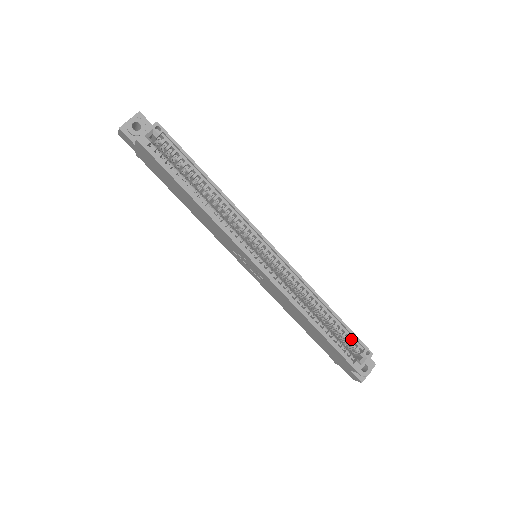
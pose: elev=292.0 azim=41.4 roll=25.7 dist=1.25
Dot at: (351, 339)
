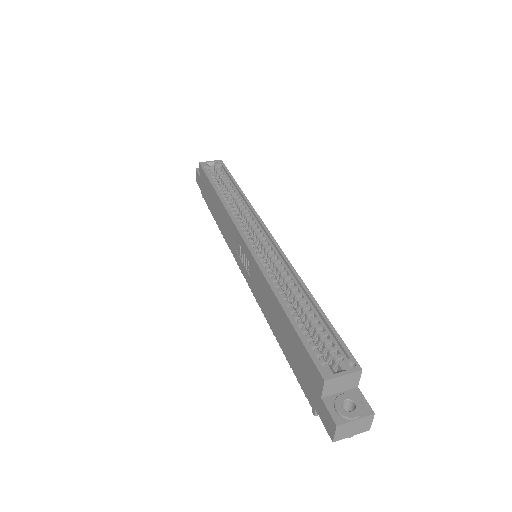
Dot at: (333, 345)
